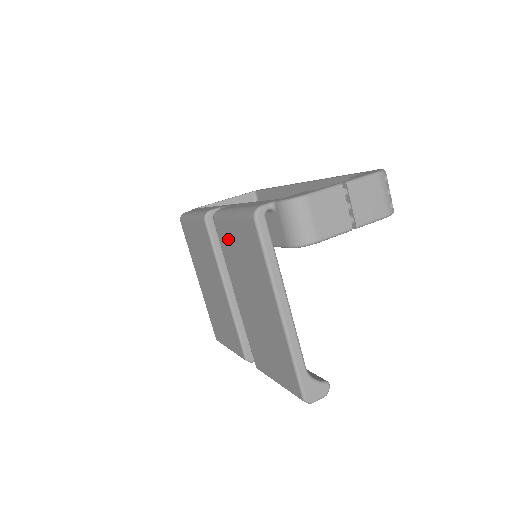
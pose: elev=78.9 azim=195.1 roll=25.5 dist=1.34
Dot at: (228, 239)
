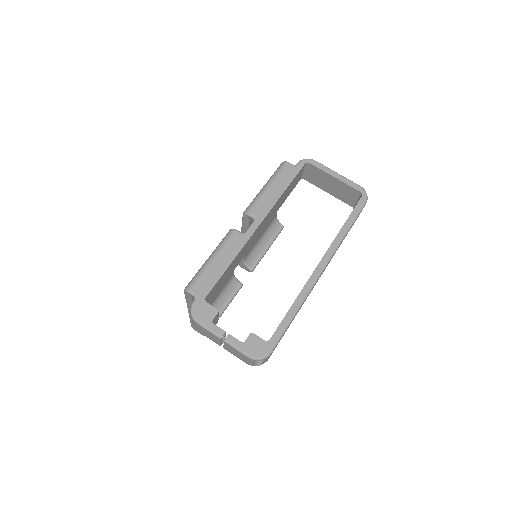
Dot at: occluded
